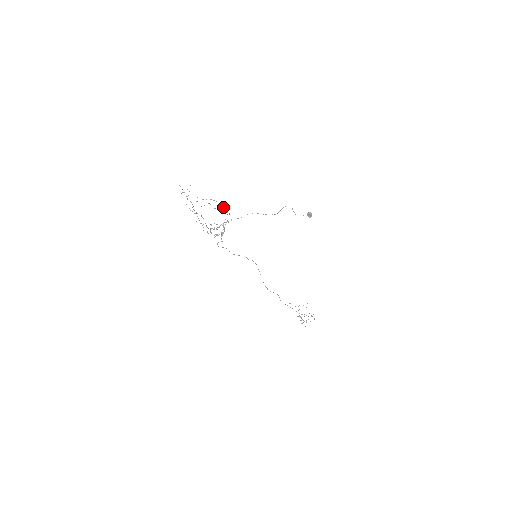
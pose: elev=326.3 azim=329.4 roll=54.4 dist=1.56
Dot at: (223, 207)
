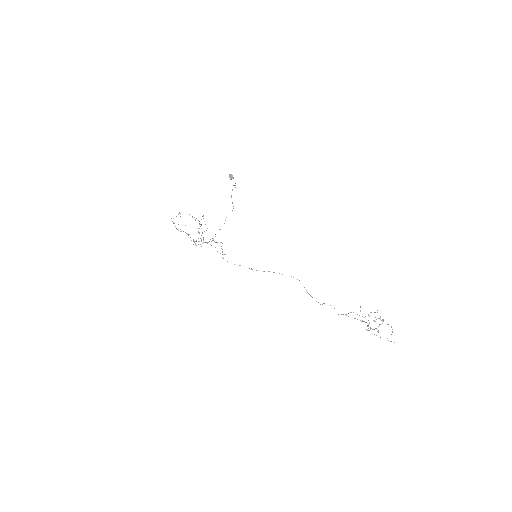
Dot at: occluded
